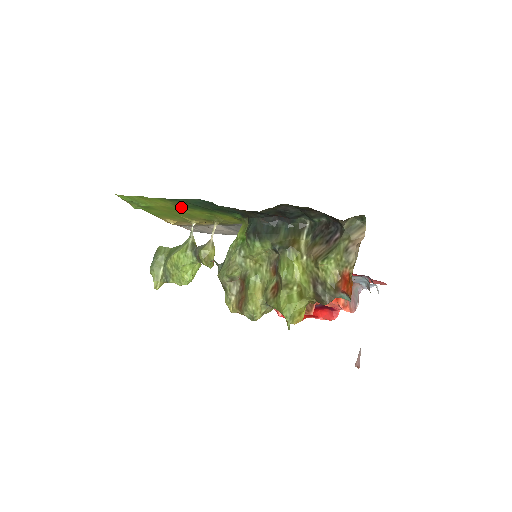
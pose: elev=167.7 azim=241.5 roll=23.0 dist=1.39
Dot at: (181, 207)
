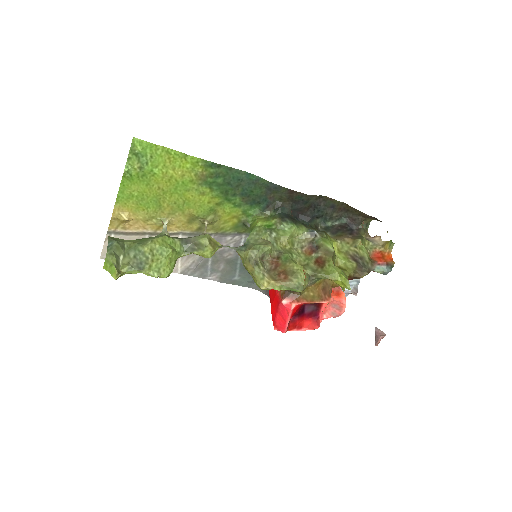
Dot at: (199, 184)
